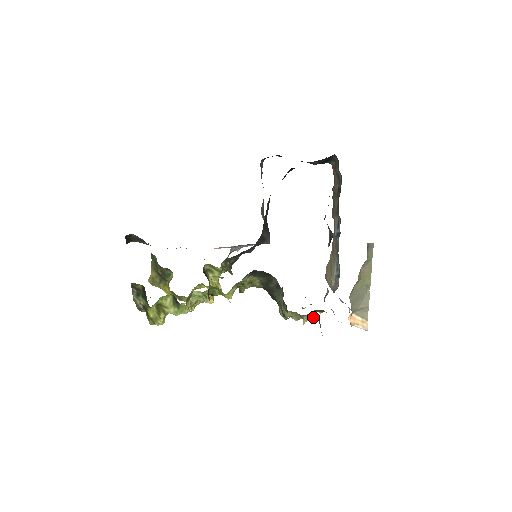
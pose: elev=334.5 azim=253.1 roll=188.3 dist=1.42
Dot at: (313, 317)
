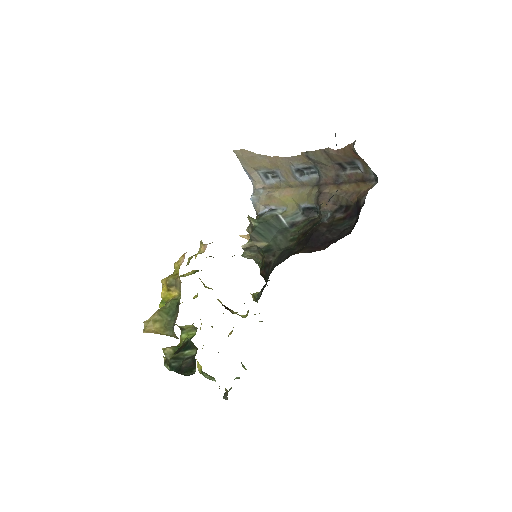
Dot at: occluded
